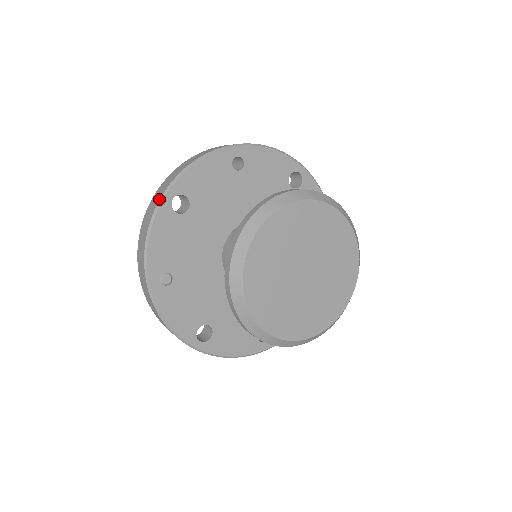
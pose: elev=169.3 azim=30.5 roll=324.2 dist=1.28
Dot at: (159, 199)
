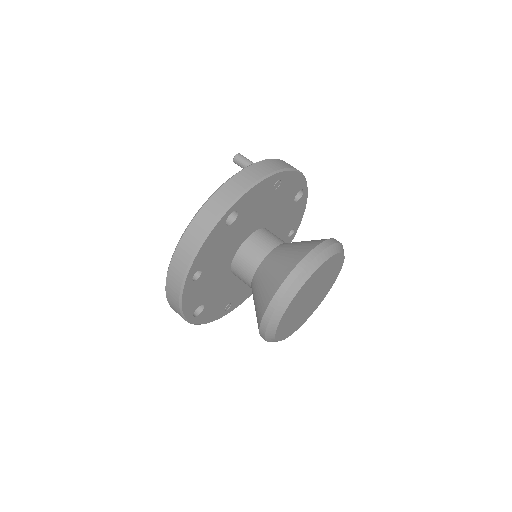
Dot at: occluded
